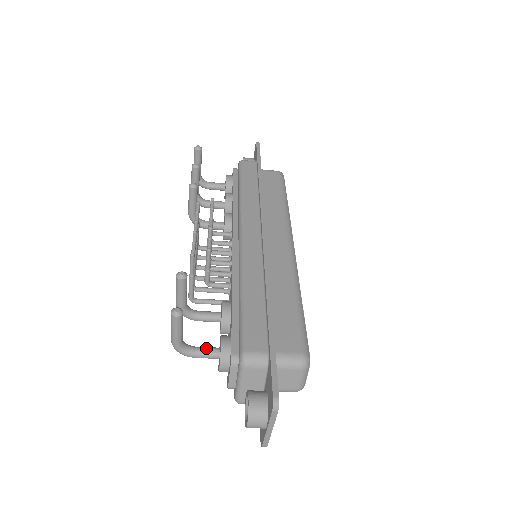
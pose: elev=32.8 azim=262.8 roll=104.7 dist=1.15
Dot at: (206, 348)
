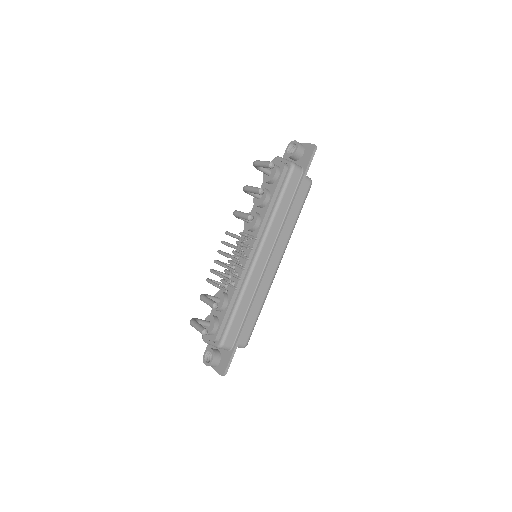
Dot at: (204, 323)
